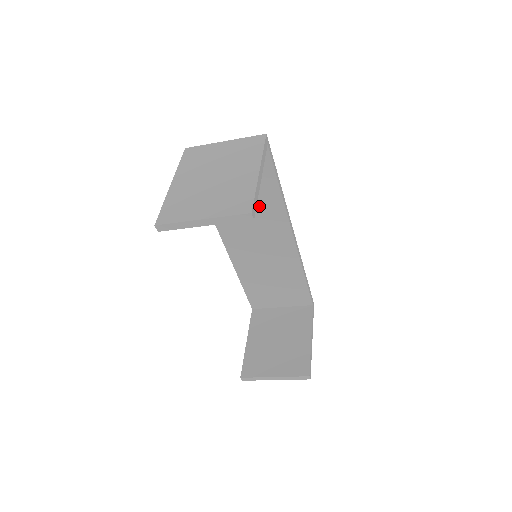
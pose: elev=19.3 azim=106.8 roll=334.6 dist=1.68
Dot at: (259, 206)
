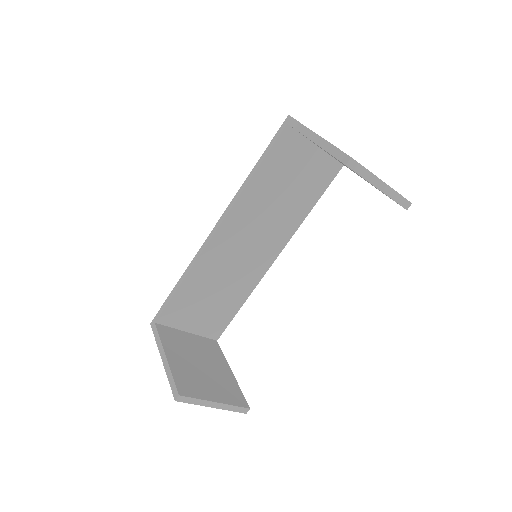
Dot at: (286, 210)
